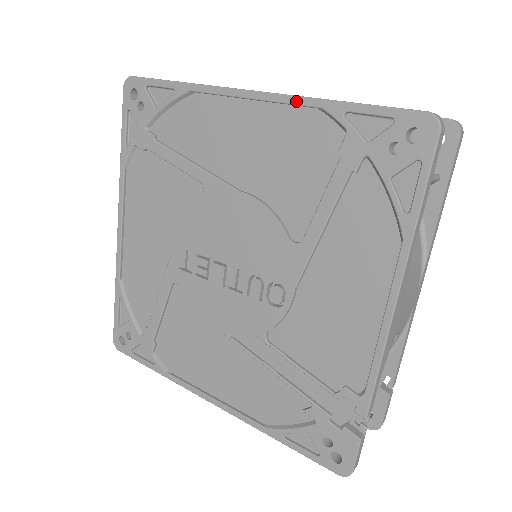
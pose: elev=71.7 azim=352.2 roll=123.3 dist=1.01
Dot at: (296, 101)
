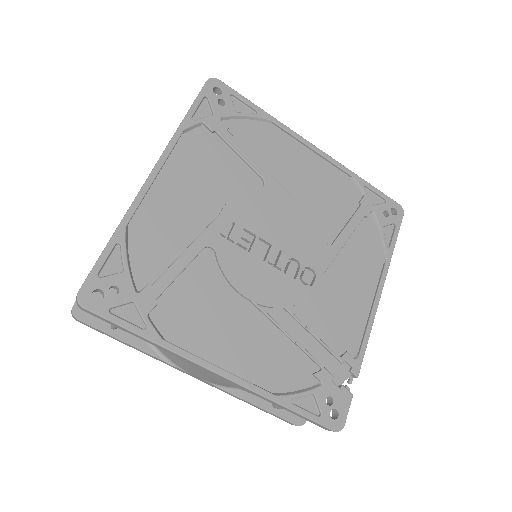
Dot at: (341, 166)
